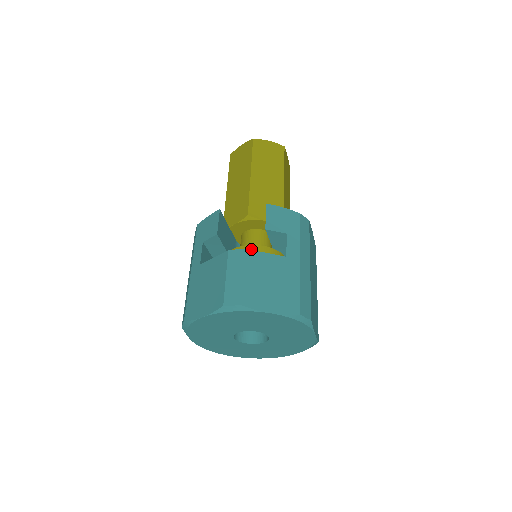
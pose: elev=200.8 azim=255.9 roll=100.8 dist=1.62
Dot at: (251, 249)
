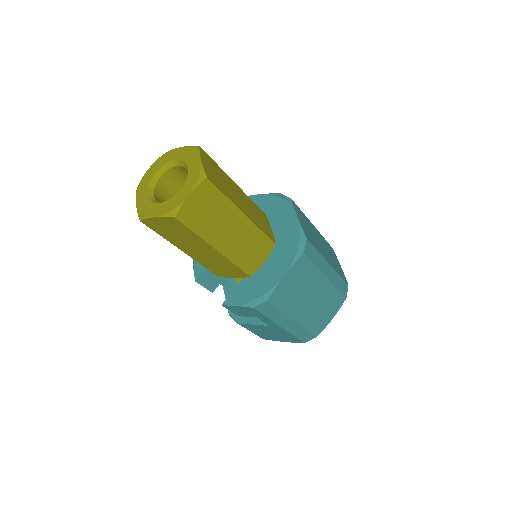
Dot at: occluded
